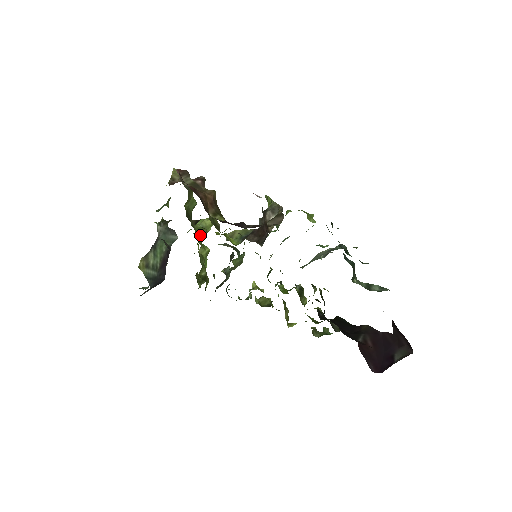
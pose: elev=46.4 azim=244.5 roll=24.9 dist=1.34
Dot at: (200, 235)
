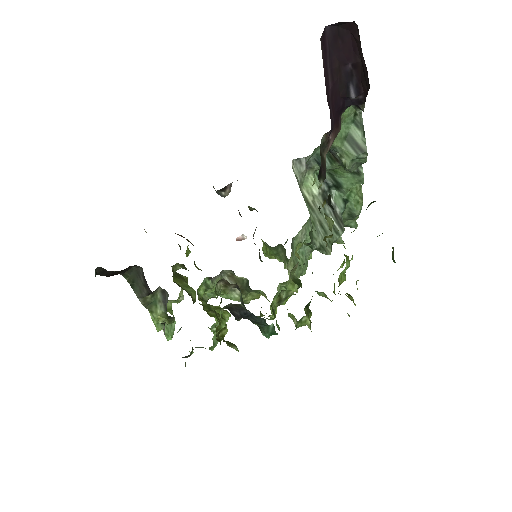
Dot at: occluded
